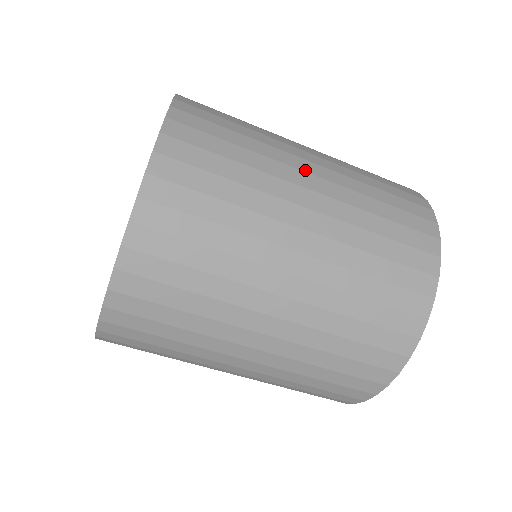
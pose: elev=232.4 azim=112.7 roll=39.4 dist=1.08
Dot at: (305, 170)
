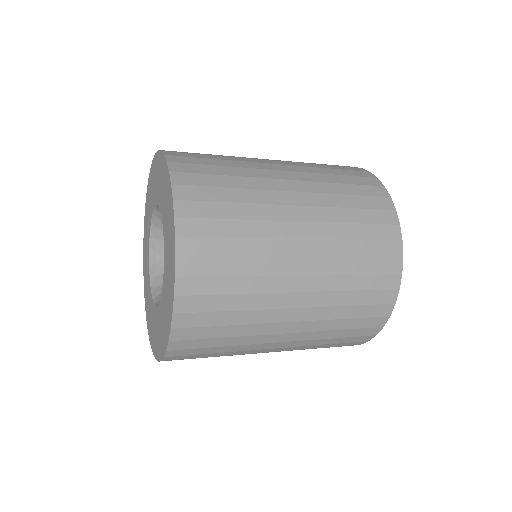
Dot at: occluded
